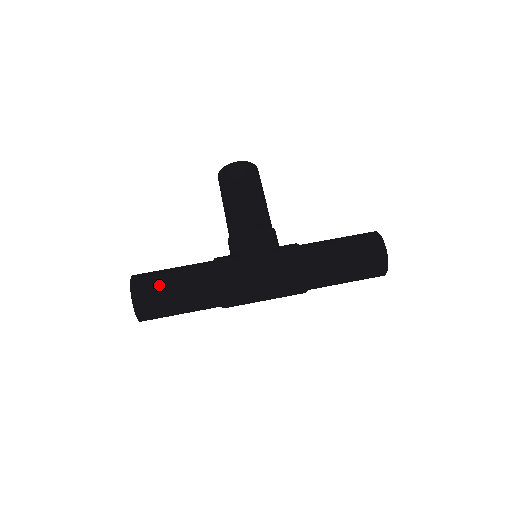
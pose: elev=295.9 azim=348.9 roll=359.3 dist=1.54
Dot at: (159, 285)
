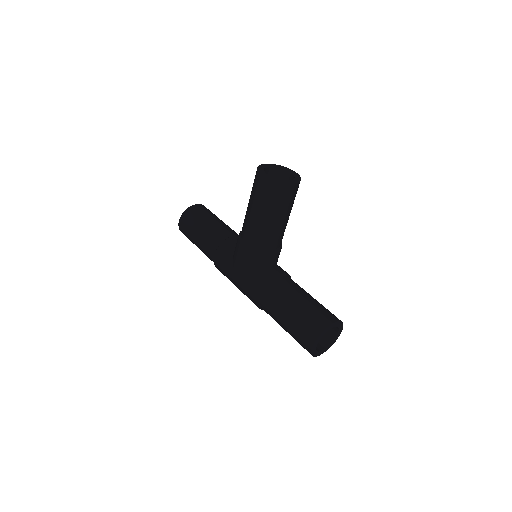
Dot at: (190, 233)
